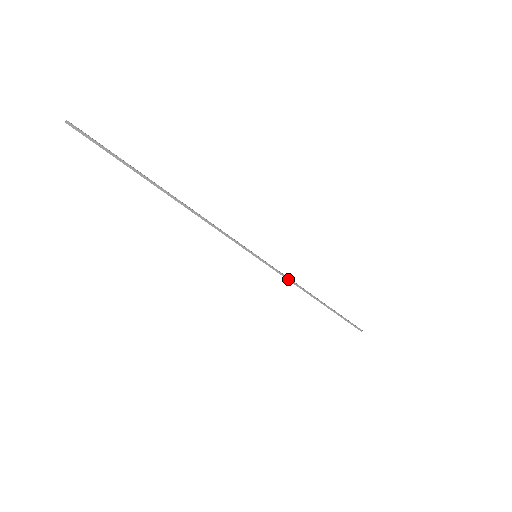
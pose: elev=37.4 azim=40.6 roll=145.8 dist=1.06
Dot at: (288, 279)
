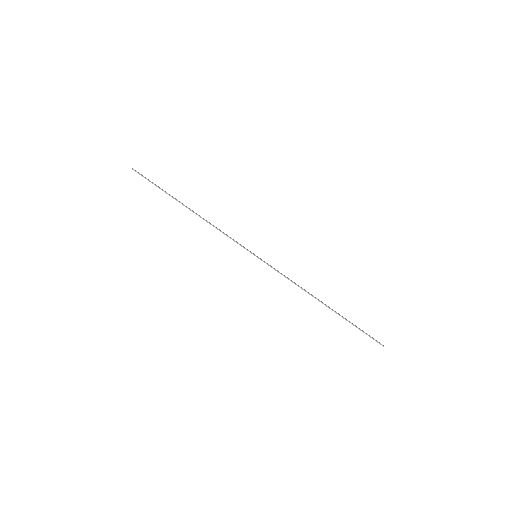
Dot at: (288, 278)
